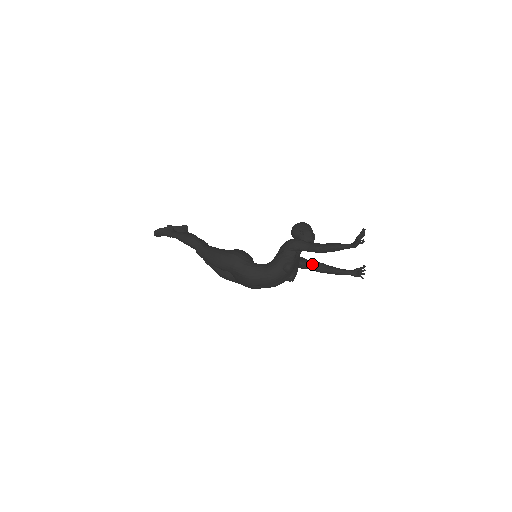
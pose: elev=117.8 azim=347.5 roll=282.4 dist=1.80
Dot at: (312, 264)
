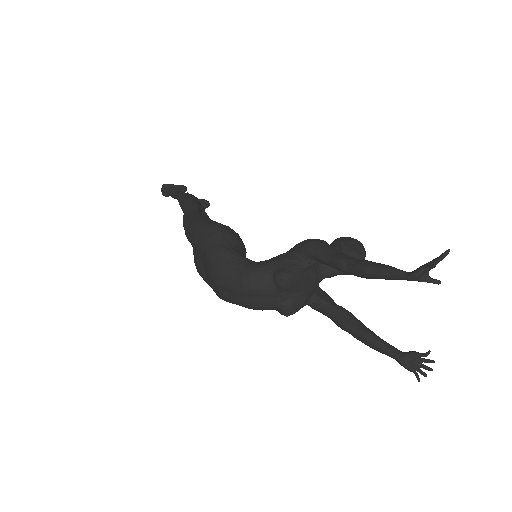
Dot at: (336, 308)
